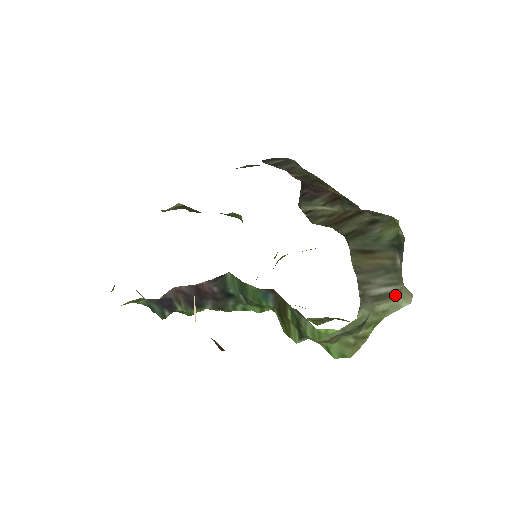
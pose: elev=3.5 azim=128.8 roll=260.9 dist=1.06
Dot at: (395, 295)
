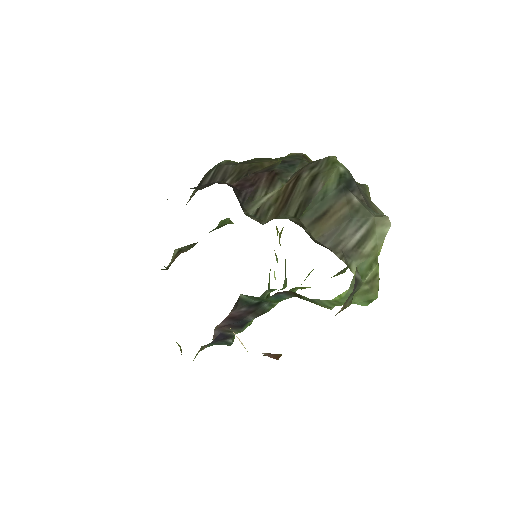
Dot at: (372, 230)
